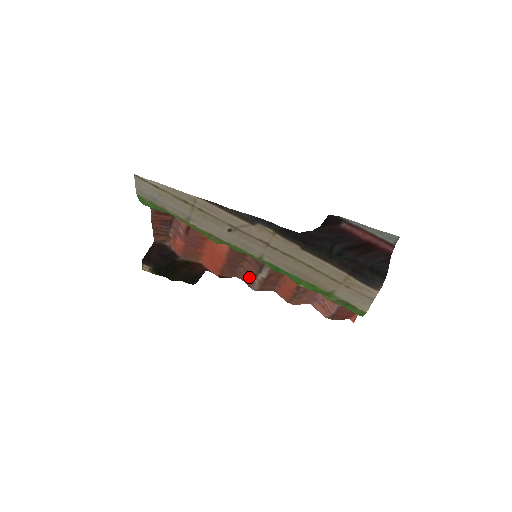
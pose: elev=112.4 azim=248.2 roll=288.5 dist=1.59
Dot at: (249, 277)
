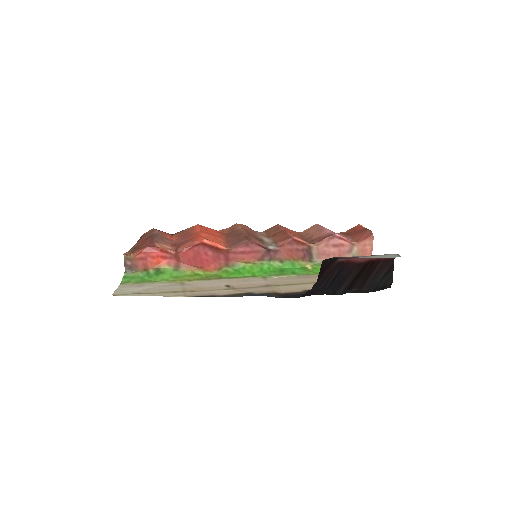
Dot at: (251, 231)
